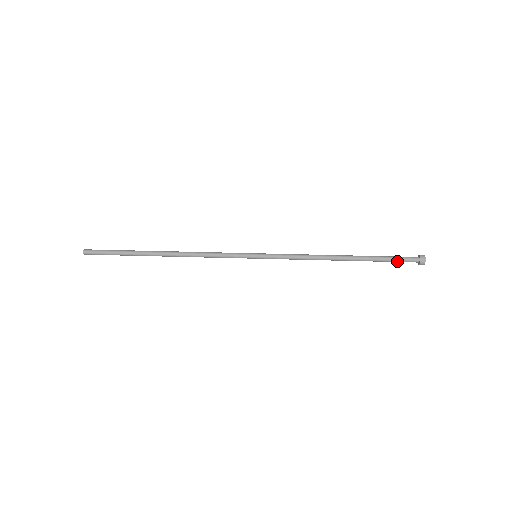
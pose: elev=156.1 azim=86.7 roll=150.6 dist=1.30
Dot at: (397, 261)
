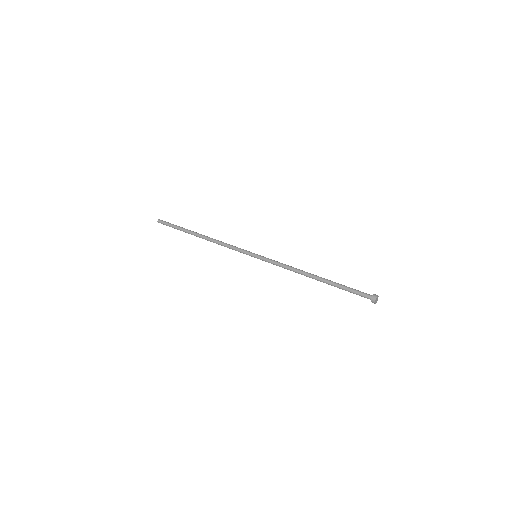
Dot at: occluded
